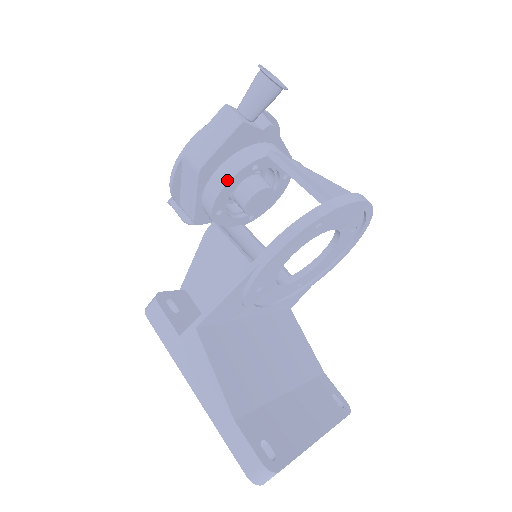
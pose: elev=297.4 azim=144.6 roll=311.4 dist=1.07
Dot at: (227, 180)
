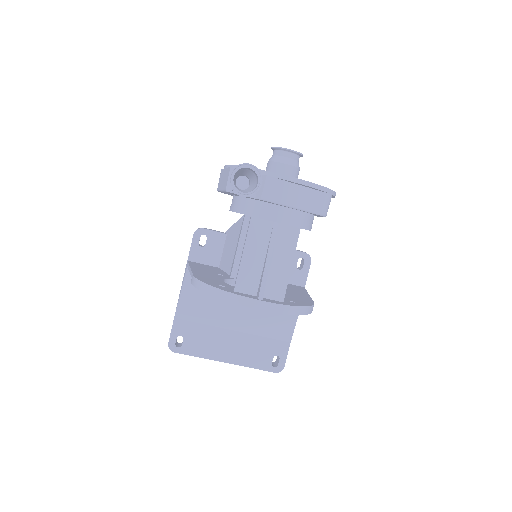
Dot at: (230, 209)
